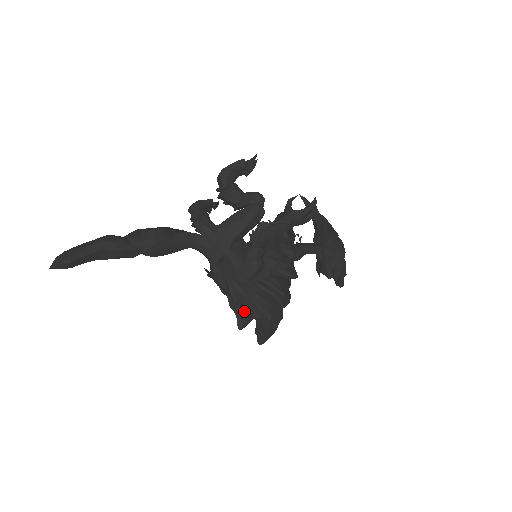
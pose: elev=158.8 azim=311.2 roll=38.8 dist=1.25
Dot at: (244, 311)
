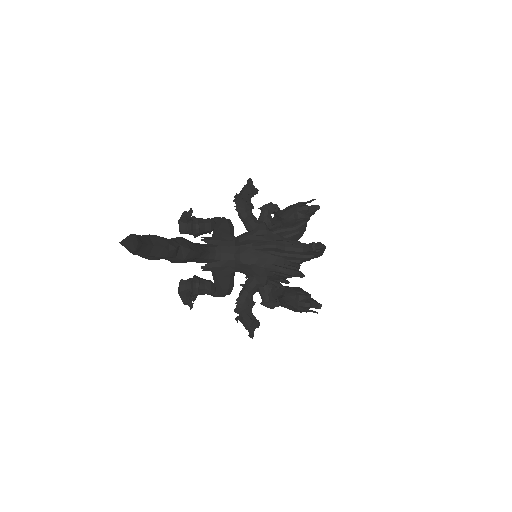
Dot at: (291, 267)
